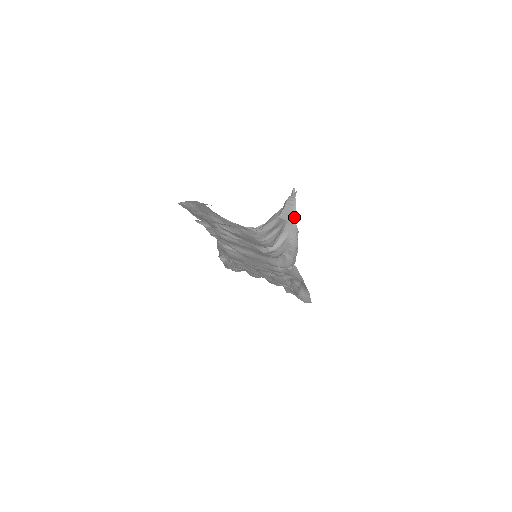
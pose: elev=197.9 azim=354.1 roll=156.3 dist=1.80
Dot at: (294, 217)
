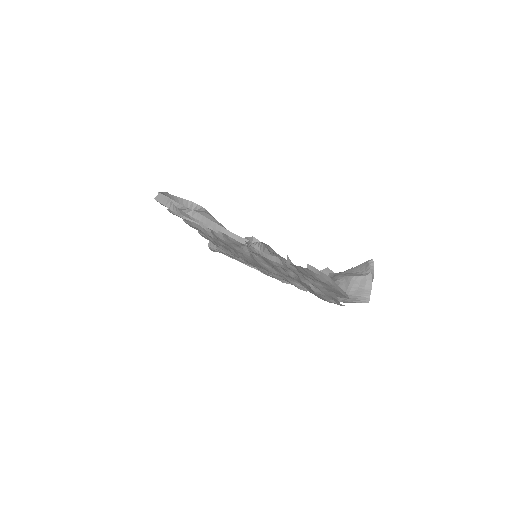
Dot at: (345, 272)
